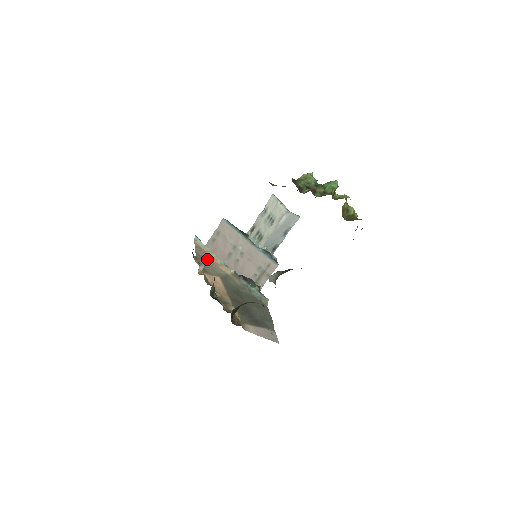
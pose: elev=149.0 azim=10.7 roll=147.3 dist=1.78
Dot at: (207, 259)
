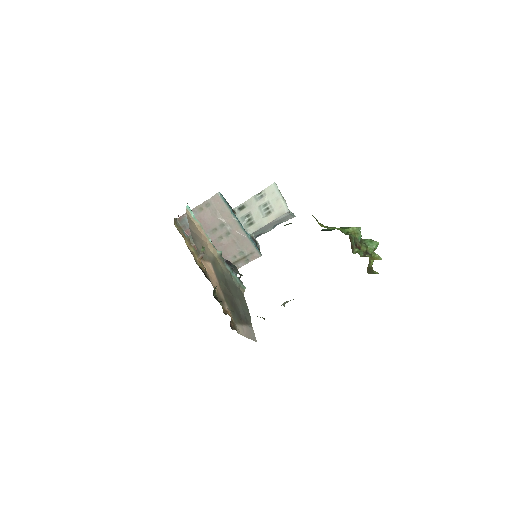
Dot at: (199, 237)
